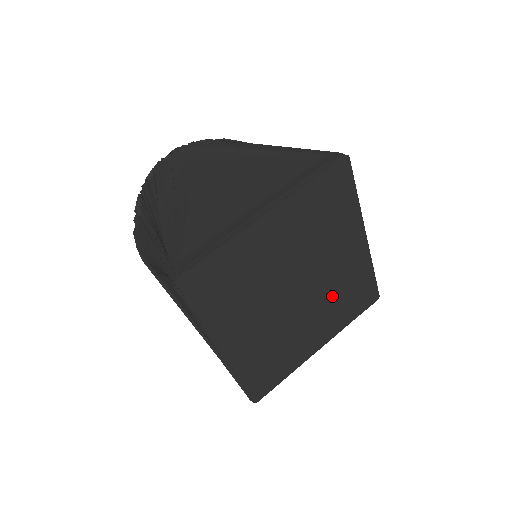
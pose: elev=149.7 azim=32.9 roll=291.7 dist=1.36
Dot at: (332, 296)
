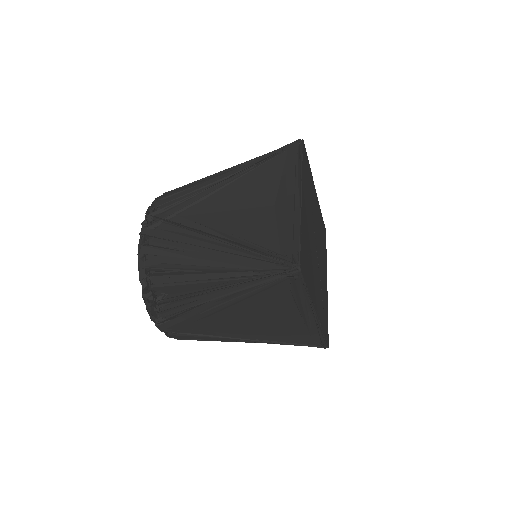
Dot at: (321, 287)
